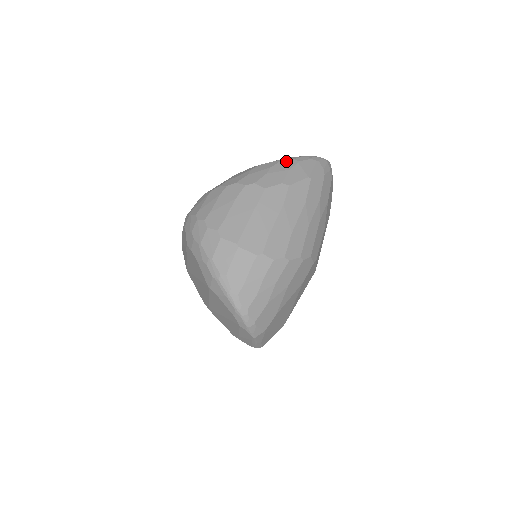
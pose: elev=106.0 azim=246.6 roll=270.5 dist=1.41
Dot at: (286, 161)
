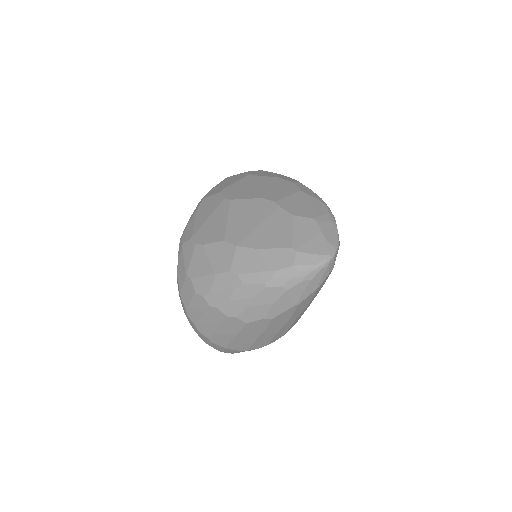
Dot at: (271, 290)
